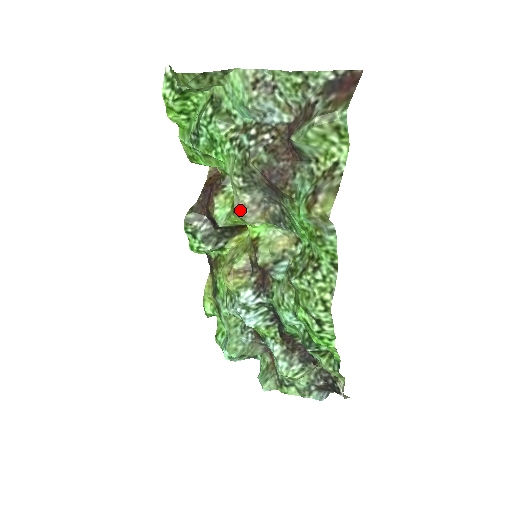
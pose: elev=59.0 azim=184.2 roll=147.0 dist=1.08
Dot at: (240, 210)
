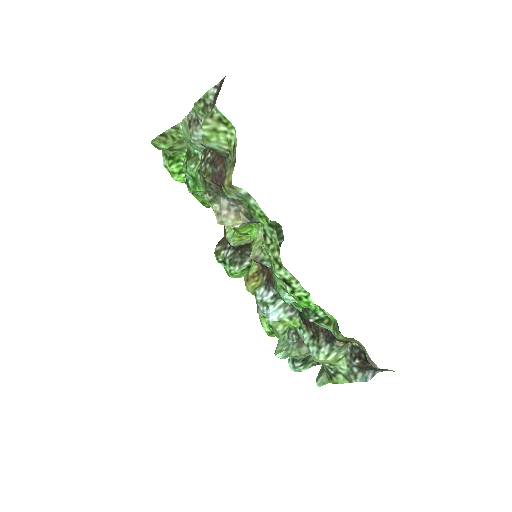
Dot at: (217, 218)
